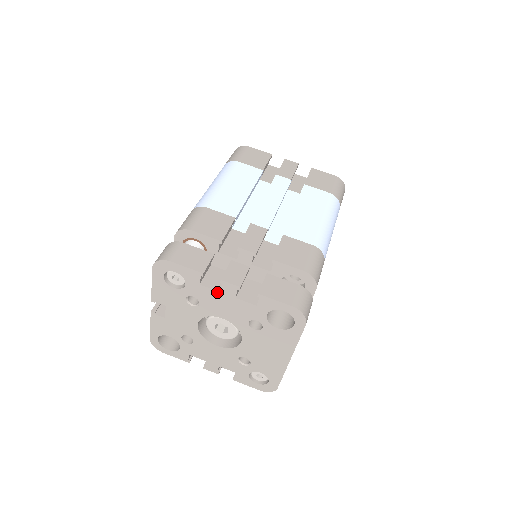
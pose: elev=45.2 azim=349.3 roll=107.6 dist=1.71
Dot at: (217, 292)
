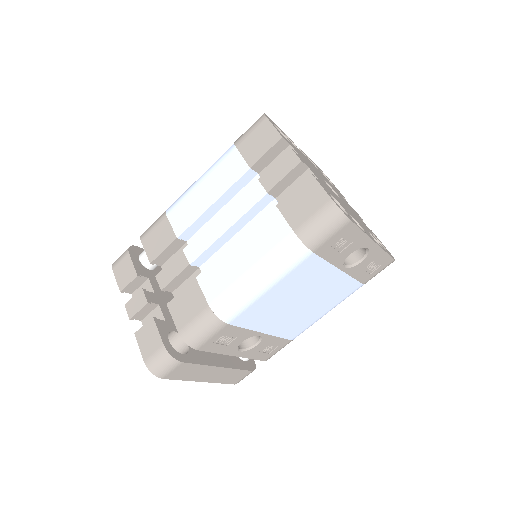
Dot at: occluded
